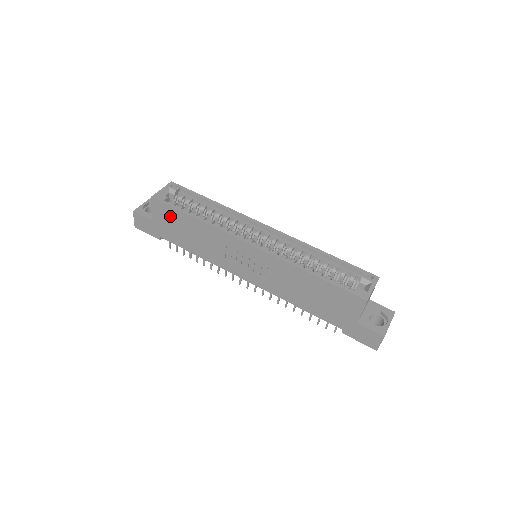
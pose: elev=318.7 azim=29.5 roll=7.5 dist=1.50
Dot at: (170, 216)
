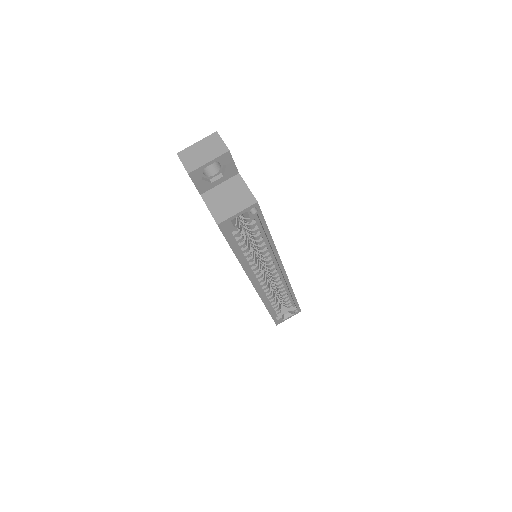
Dot at: occluded
